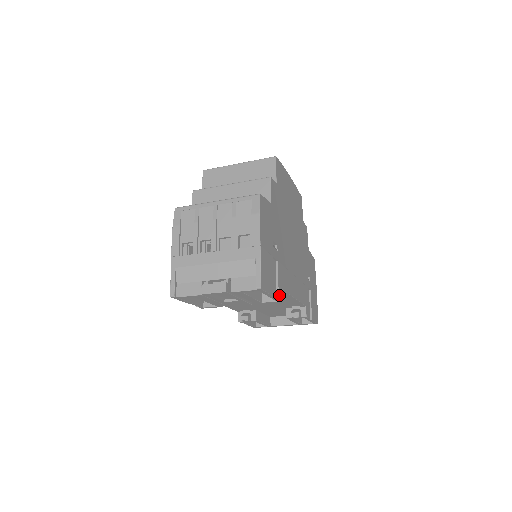
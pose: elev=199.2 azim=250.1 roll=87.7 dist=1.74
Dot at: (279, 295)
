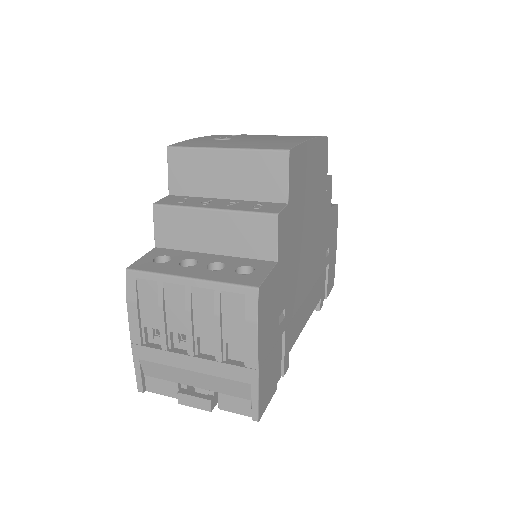
Dot at: (285, 369)
